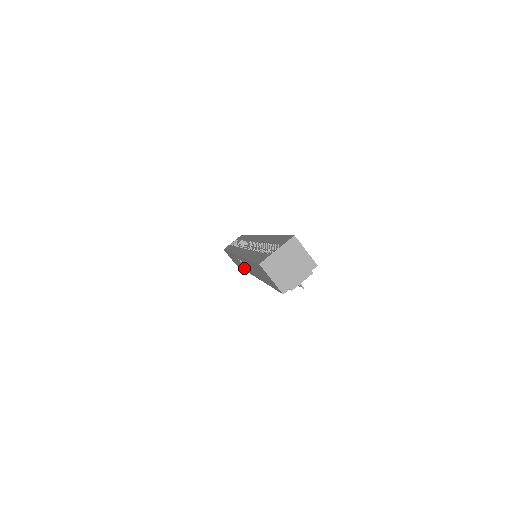
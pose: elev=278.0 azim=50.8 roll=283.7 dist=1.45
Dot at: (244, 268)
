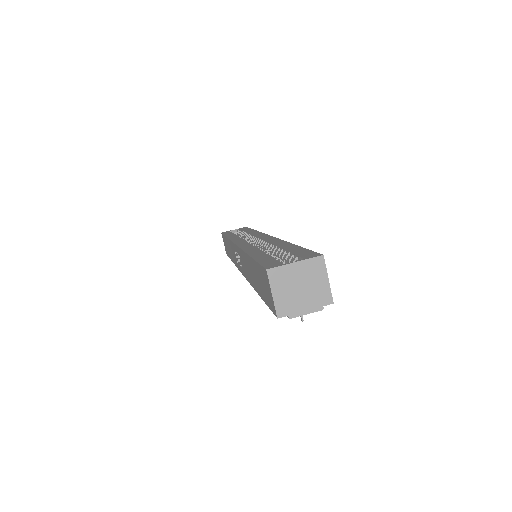
Dot at: (236, 263)
